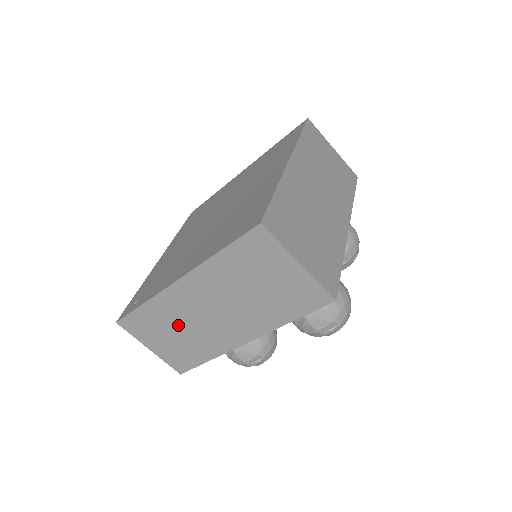
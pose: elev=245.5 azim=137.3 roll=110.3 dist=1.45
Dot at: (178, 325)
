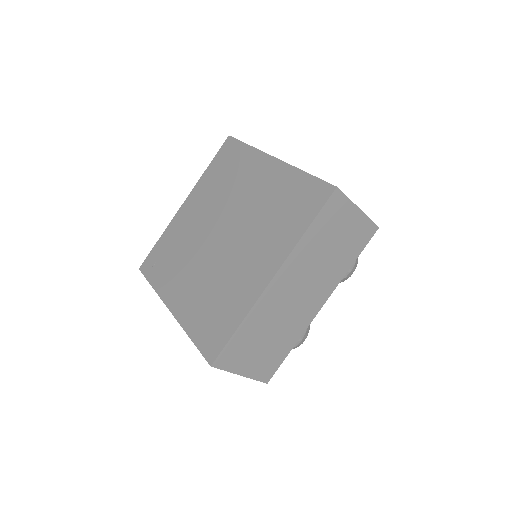
Dot at: occluded
